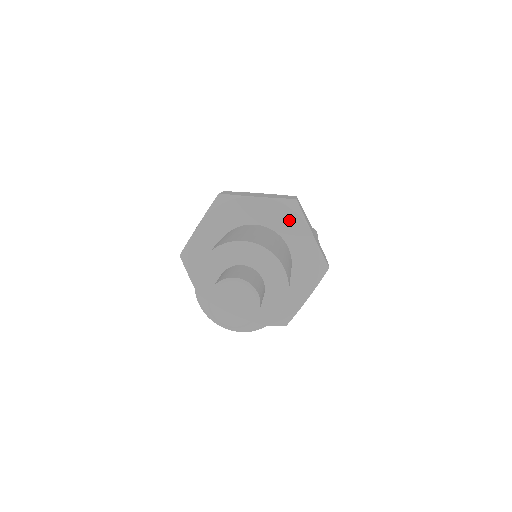
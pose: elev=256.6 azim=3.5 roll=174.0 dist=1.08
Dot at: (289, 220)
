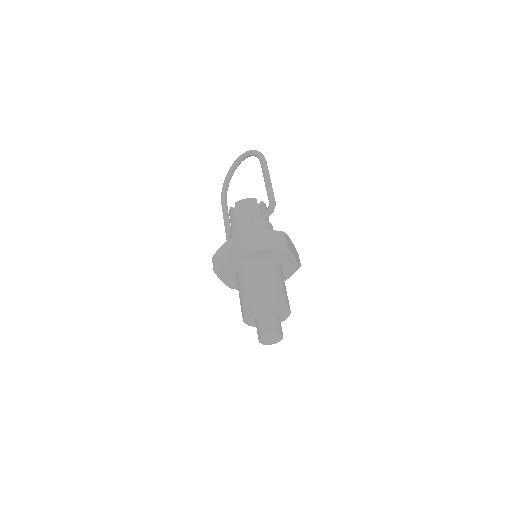
Dot at: (249, 256)
